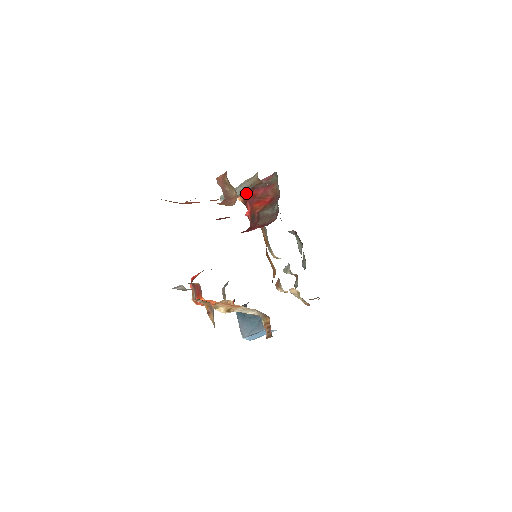
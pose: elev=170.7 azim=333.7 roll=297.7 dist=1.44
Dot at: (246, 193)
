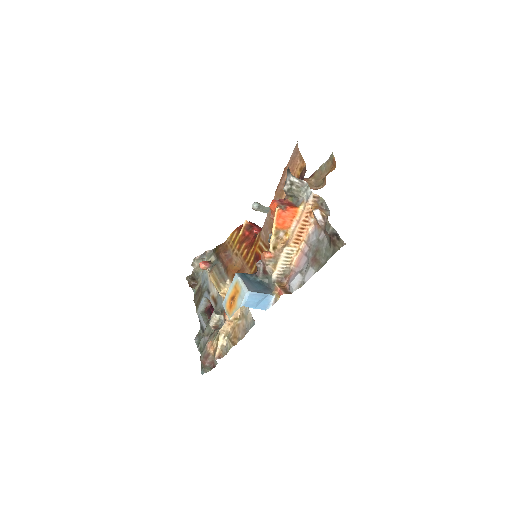
Dot at: (252, 223)
